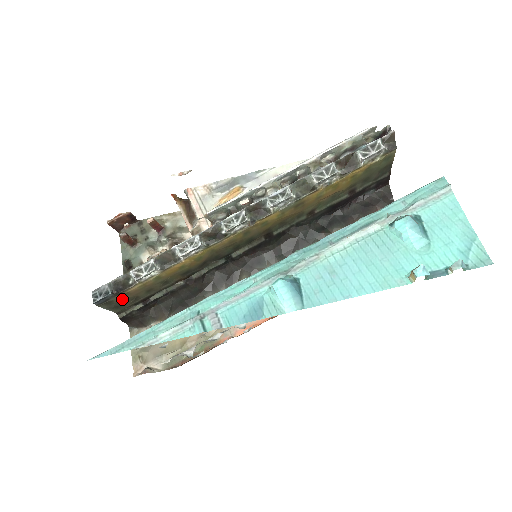
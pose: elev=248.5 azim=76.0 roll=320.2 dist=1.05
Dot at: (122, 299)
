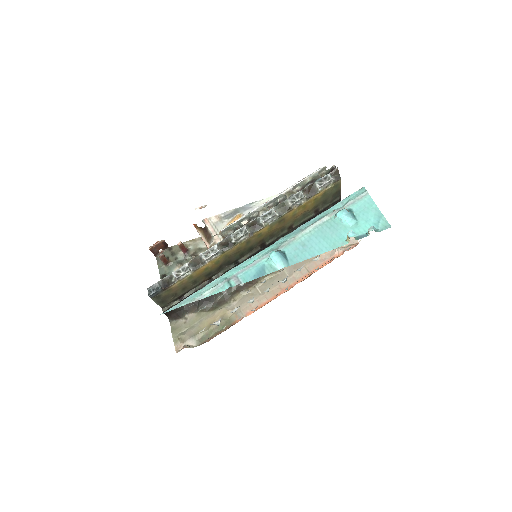
Dot at: (167, 294)
